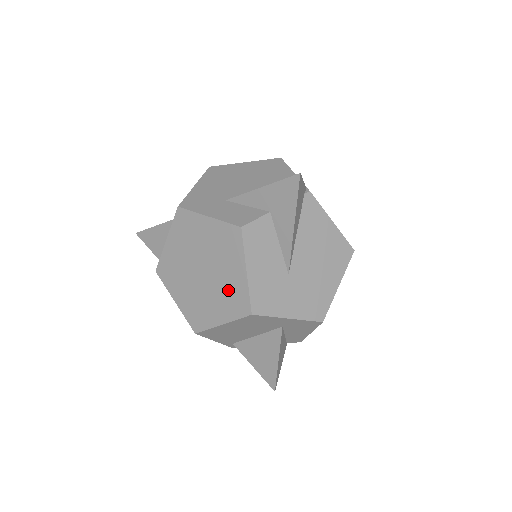
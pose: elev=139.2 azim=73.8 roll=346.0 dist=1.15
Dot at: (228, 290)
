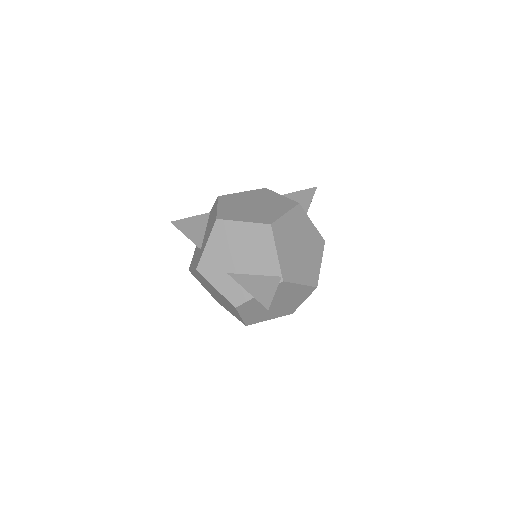
Dot at: occluded
